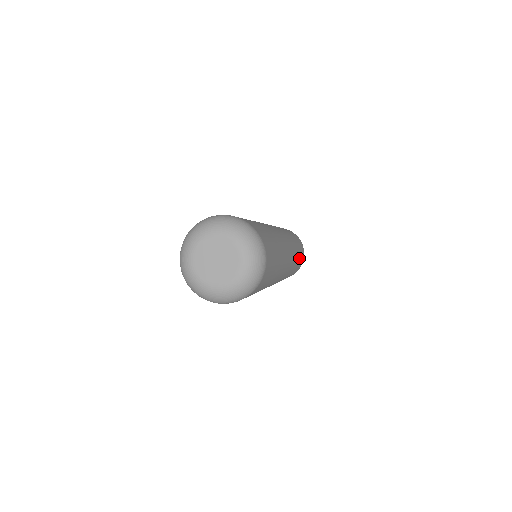
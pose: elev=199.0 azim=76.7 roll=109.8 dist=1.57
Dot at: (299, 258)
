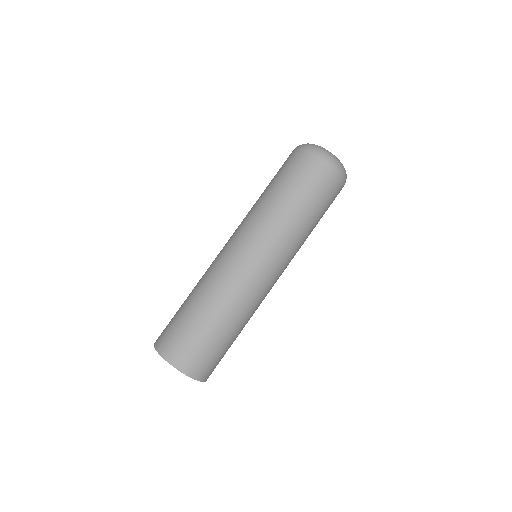
Dot at: occluded
